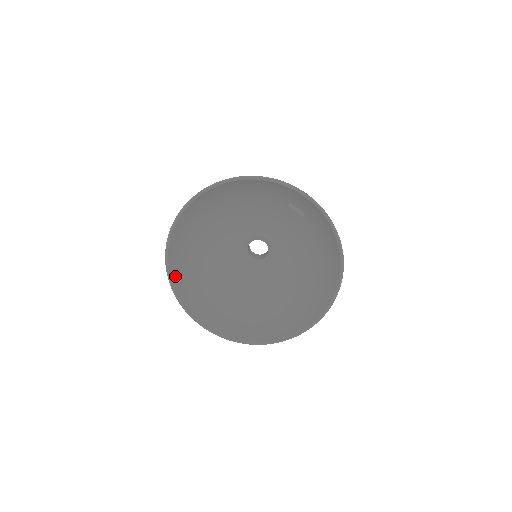
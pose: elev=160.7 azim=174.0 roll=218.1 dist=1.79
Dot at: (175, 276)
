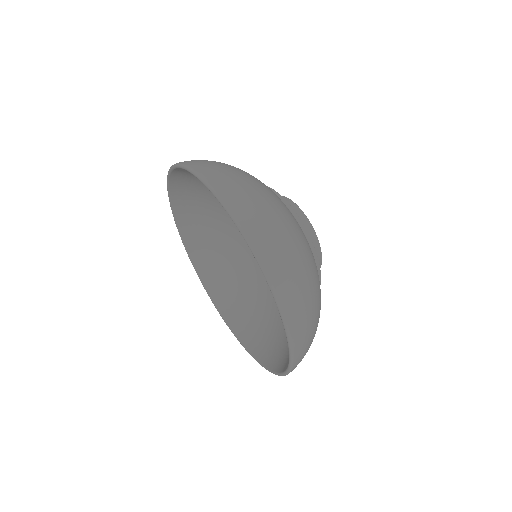
Dot at: (183, 221)
